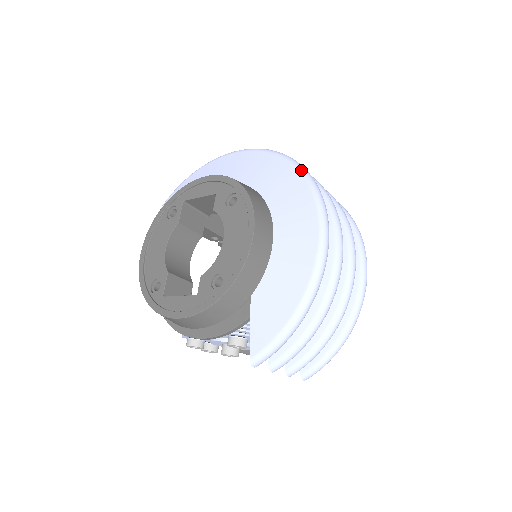
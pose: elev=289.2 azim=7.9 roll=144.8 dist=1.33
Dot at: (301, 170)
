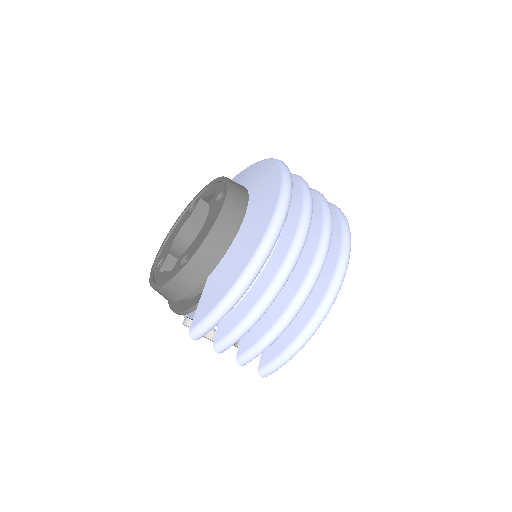
Dot at: (283, 174)
